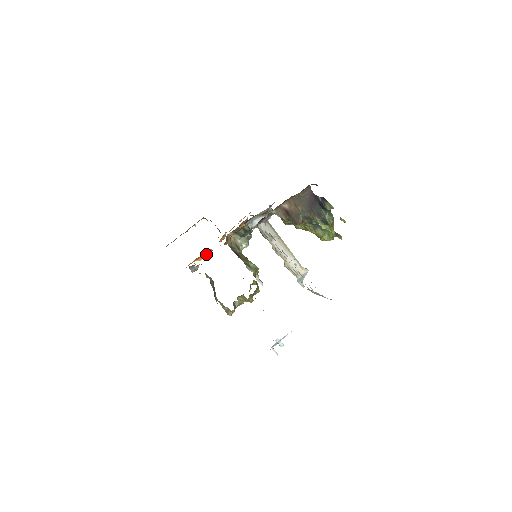
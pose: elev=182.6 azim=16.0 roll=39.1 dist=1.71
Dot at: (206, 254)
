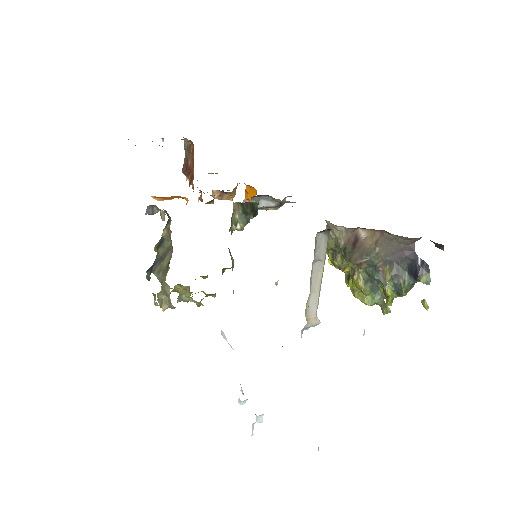
Dot at: (172, 197)
